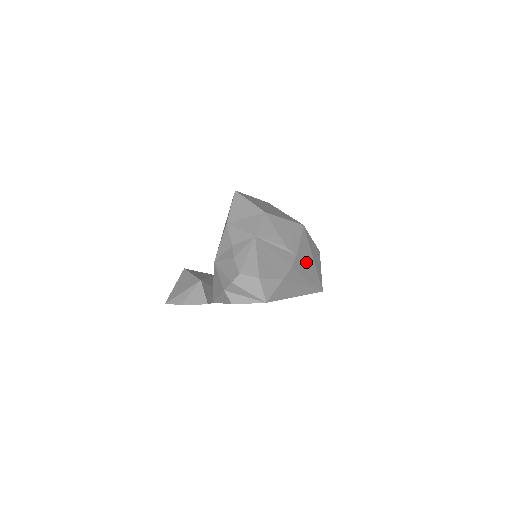
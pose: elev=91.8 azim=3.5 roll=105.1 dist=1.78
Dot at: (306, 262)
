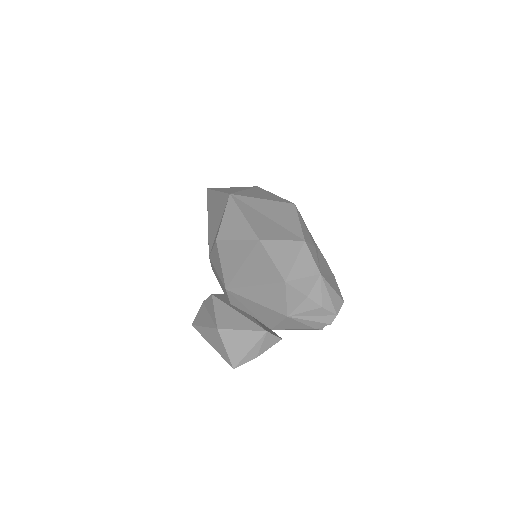
Dot at: occluded
